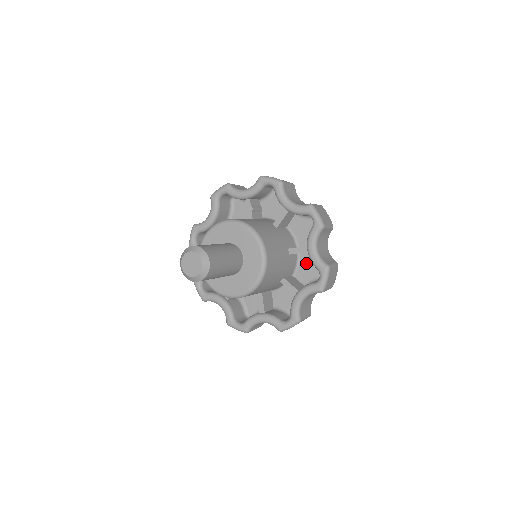
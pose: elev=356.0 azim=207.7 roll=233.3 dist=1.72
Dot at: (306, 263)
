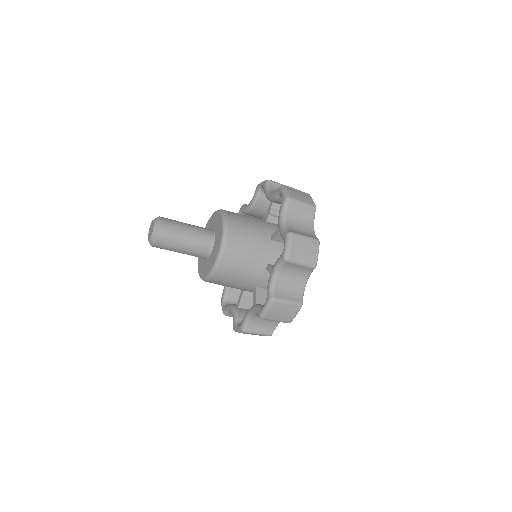
Dot at: occluded
